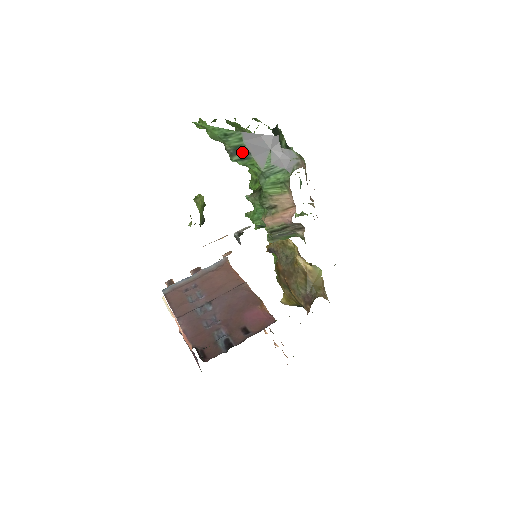
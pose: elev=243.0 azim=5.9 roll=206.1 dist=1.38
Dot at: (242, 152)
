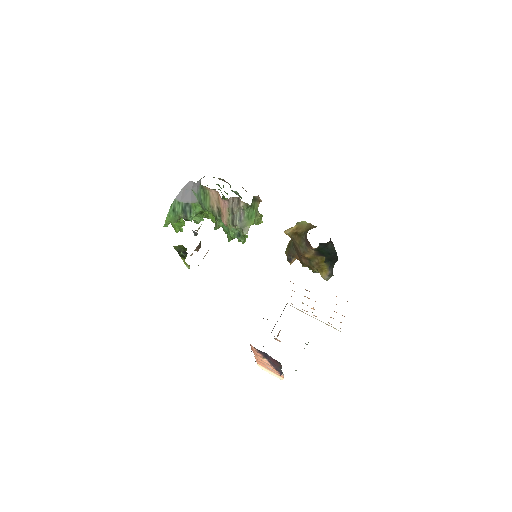
Dot at: (186, 208)
